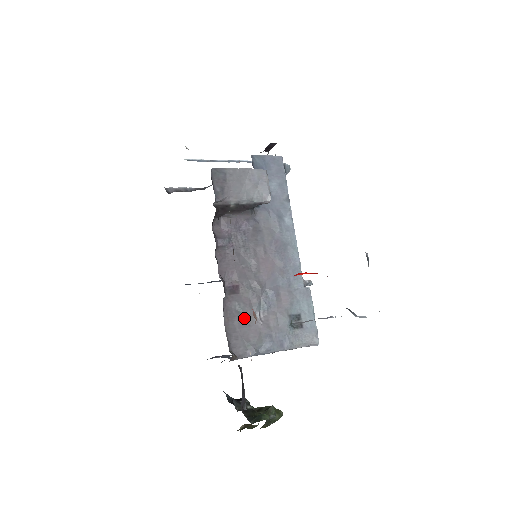
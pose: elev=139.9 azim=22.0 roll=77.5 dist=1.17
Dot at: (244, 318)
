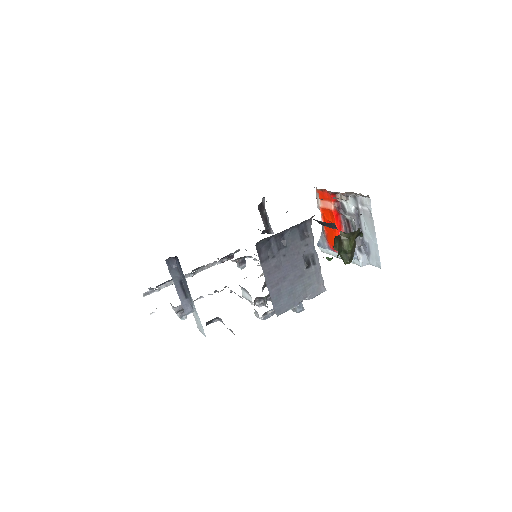
Dot at: occluded
